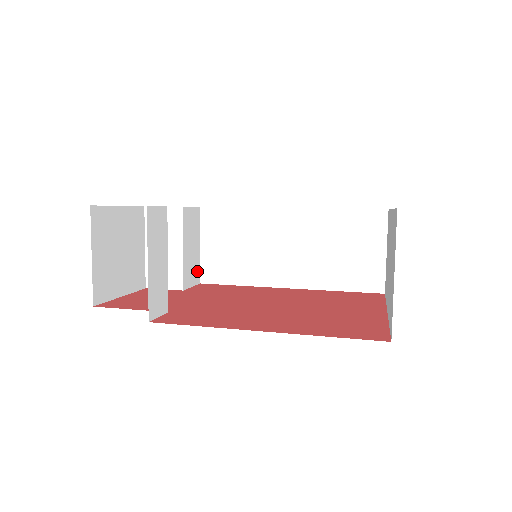
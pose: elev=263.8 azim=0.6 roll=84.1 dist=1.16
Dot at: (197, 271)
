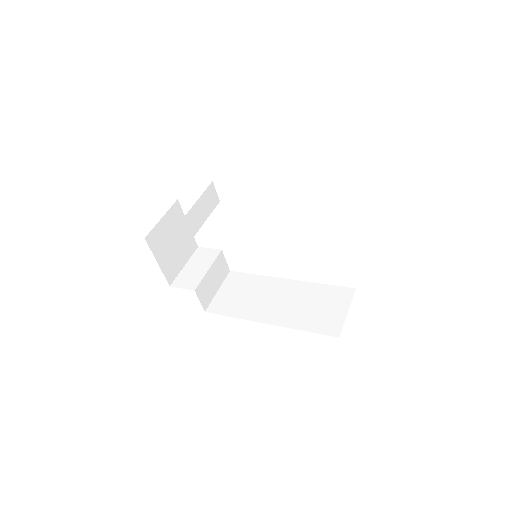
Dot at: (208, 301)
